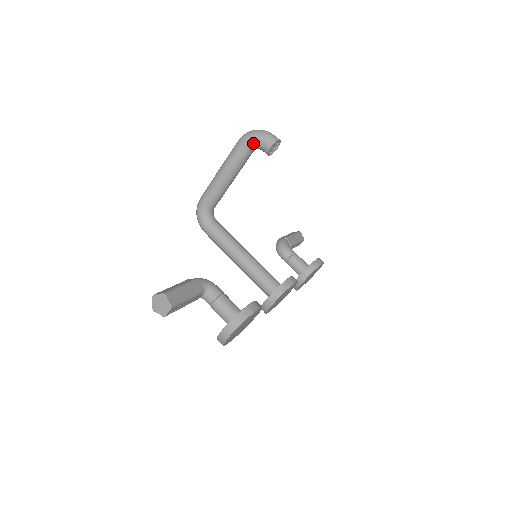
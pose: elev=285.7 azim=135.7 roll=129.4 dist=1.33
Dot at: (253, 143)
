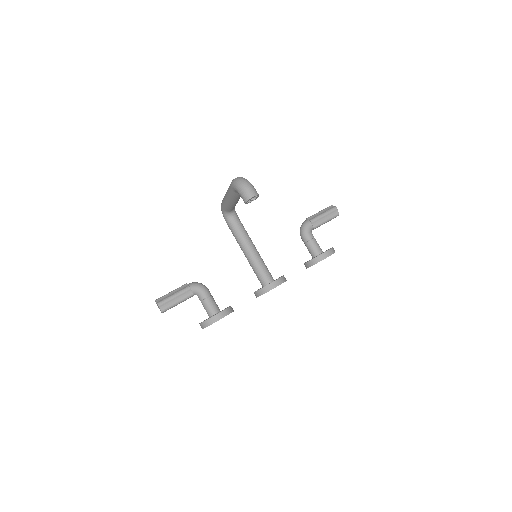
Dot at: (237, 192)
